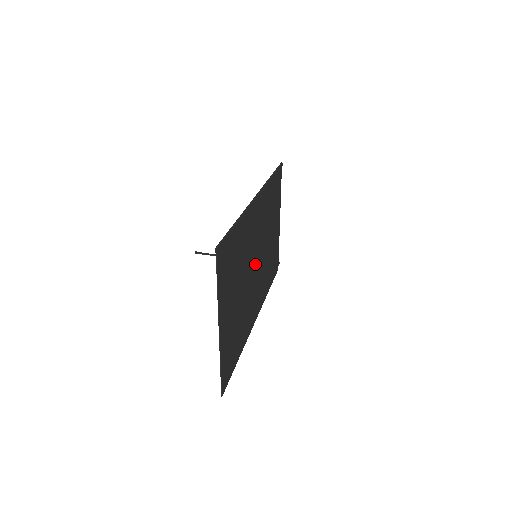
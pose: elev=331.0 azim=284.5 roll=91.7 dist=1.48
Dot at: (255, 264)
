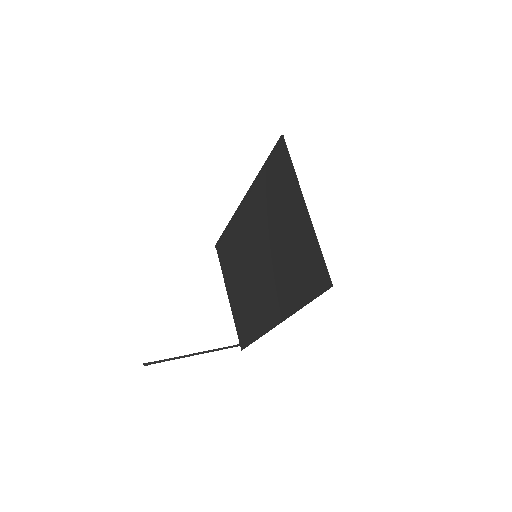
Dot at: (260, 259)
